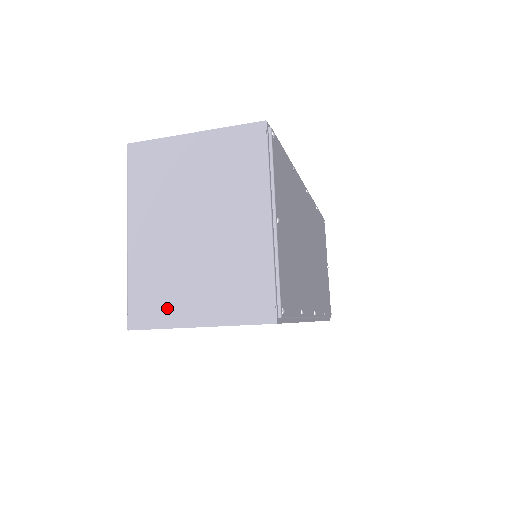
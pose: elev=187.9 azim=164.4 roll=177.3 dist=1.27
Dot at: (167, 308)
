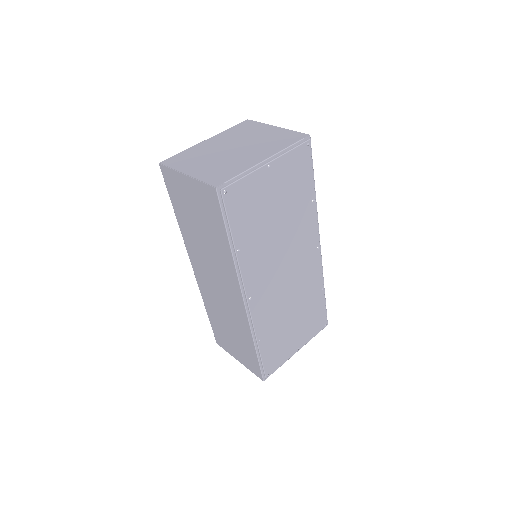
Dot at: (183, 164)
